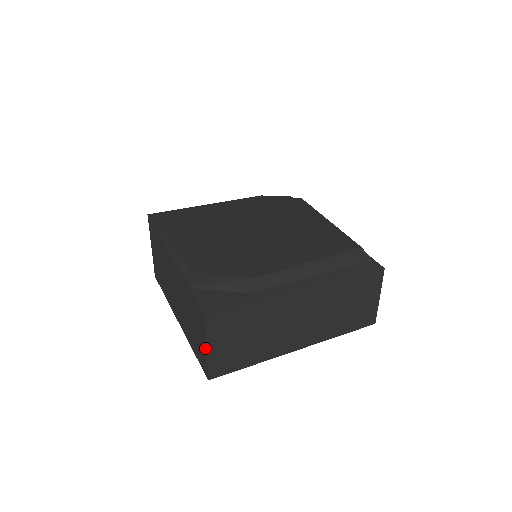
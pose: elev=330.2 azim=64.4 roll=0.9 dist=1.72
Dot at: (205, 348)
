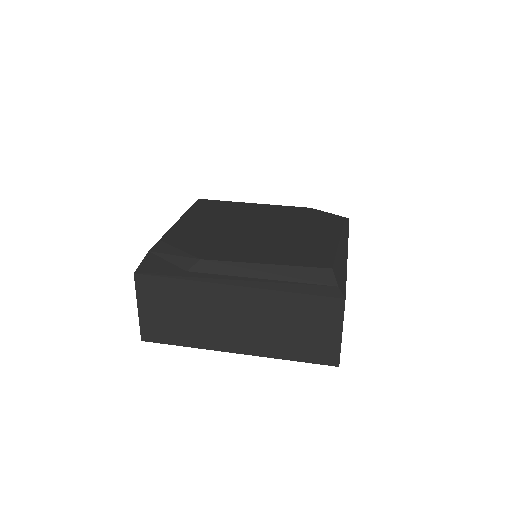
Dot at: (139, 307)
